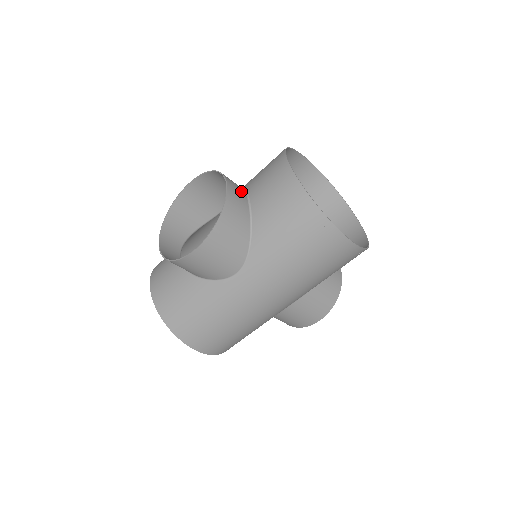
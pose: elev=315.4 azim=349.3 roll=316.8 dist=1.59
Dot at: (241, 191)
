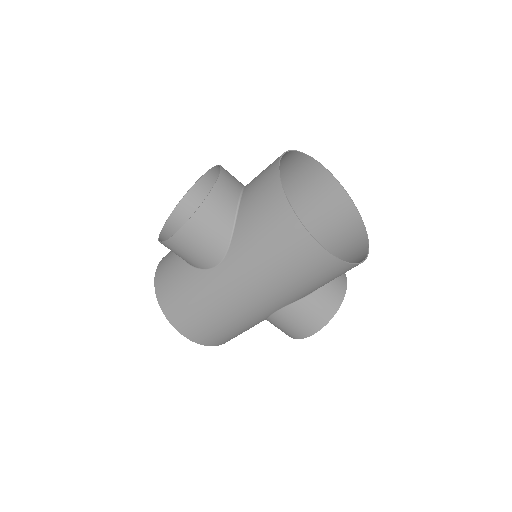
Dot at: (236, 186)
